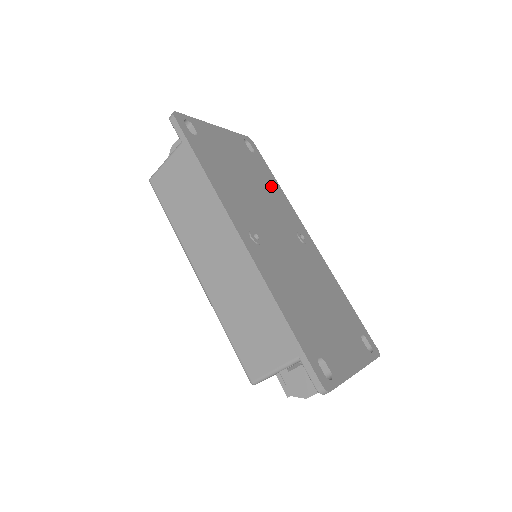
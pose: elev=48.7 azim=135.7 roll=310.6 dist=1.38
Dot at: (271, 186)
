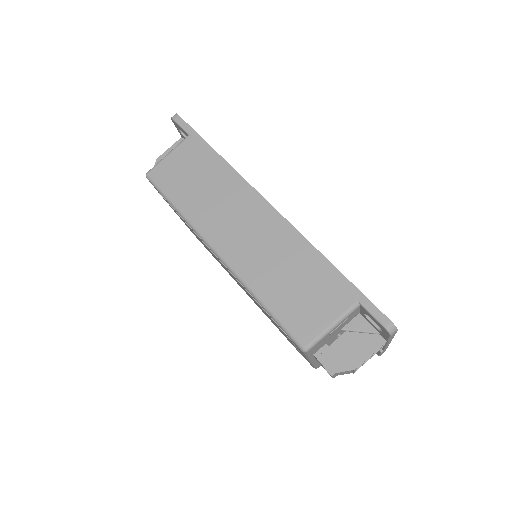
Dot at: occluded
